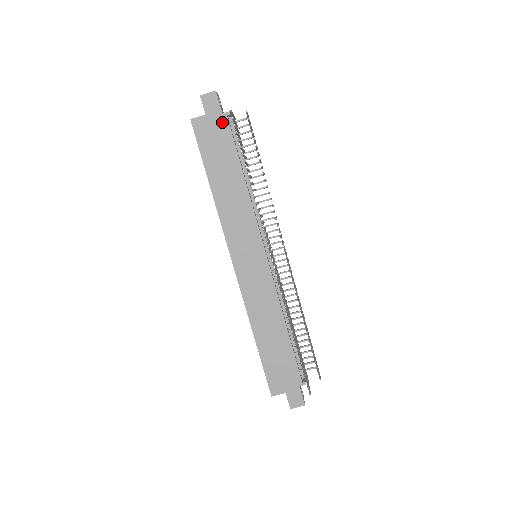
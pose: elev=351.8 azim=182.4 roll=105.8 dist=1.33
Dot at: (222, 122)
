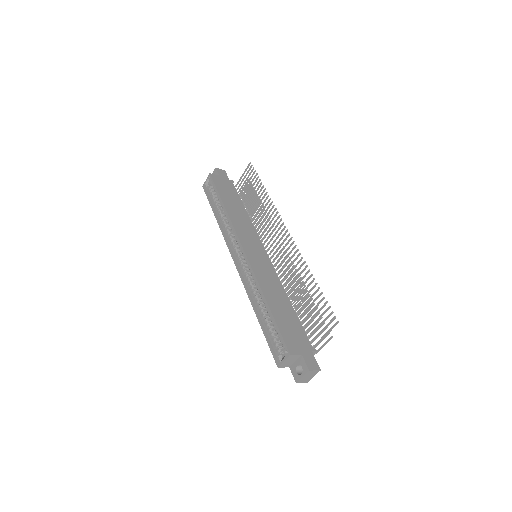
Dot at: (229, 183)
